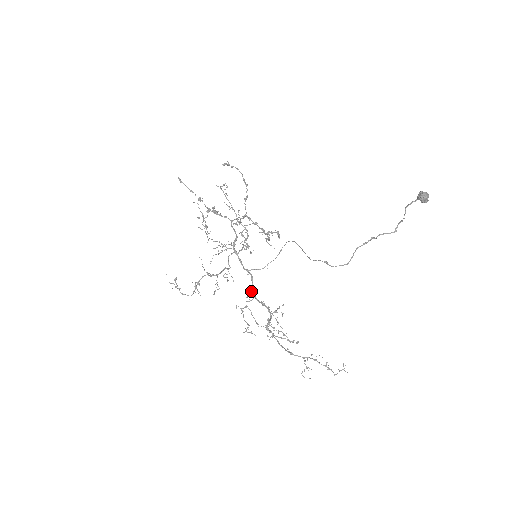
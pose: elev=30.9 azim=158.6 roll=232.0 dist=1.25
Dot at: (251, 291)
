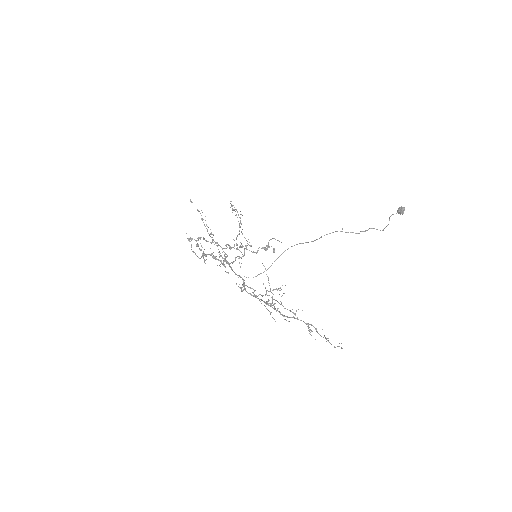
Dot at: (244, 286)
